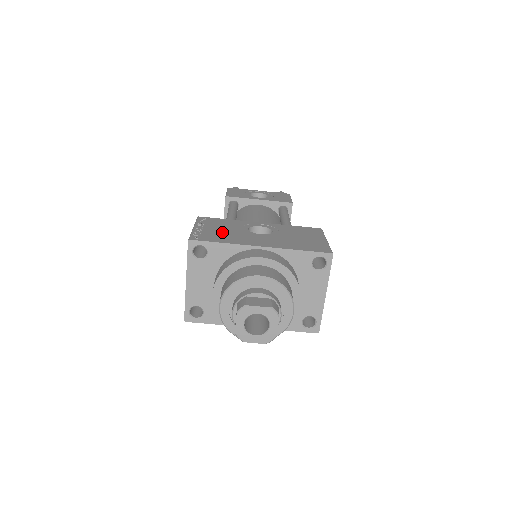
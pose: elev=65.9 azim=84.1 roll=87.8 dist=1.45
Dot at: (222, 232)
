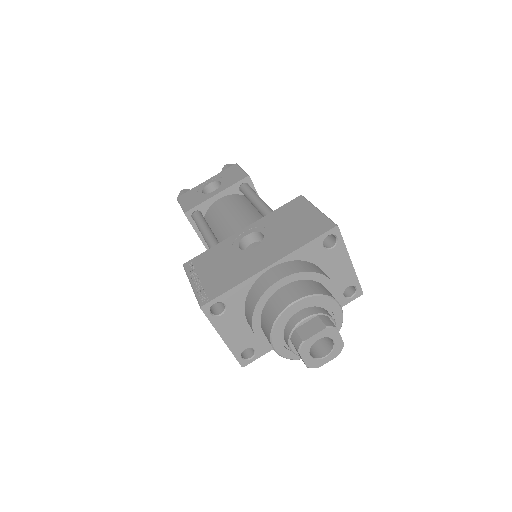
Dot at: (221, 272)
